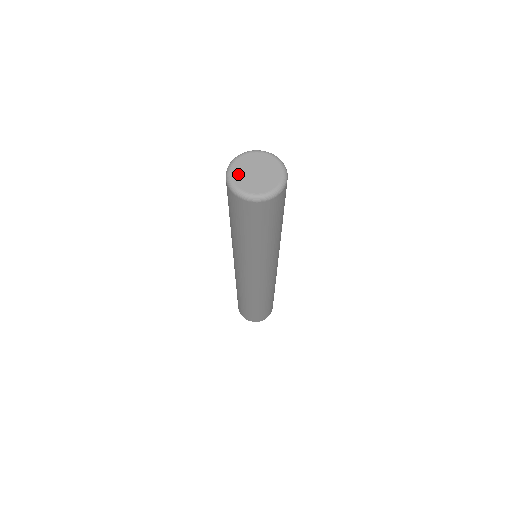
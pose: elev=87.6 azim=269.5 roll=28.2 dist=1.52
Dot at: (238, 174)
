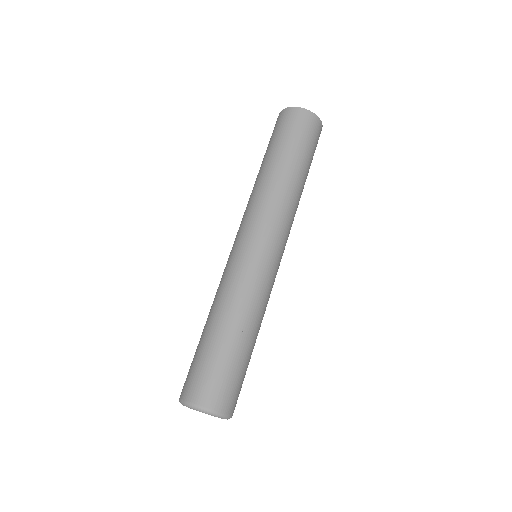
Dot at: occluded
